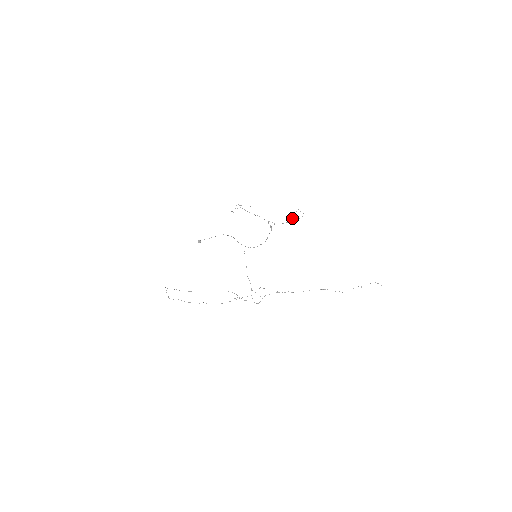
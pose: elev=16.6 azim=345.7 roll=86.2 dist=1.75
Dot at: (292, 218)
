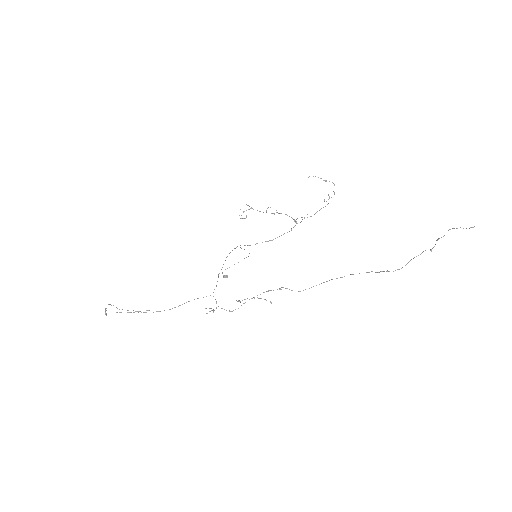
Dot at: (324, 200)
